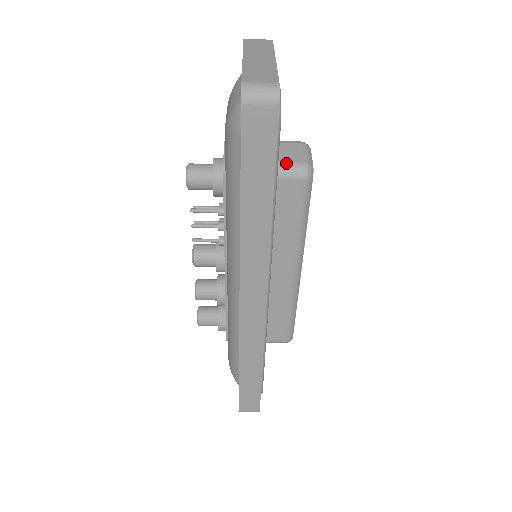
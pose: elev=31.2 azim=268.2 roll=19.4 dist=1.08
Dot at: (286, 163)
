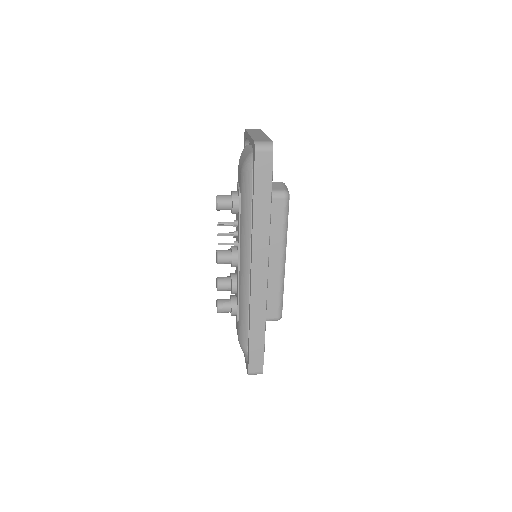
Dot at: (274, 190)
